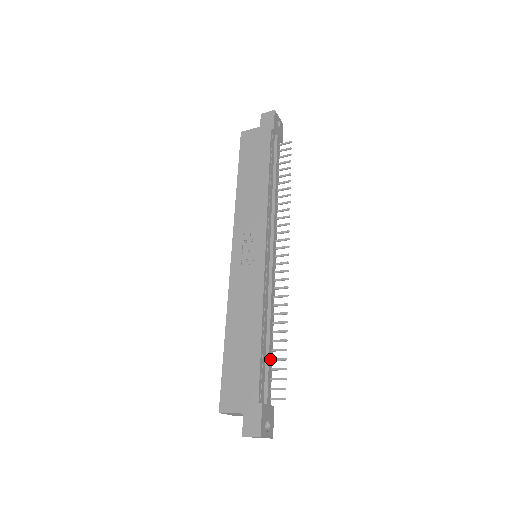
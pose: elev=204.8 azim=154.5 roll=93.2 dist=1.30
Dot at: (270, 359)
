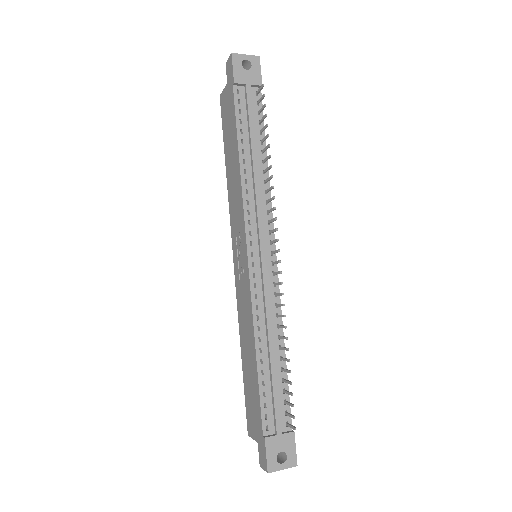
Dot at: (276, 383)
